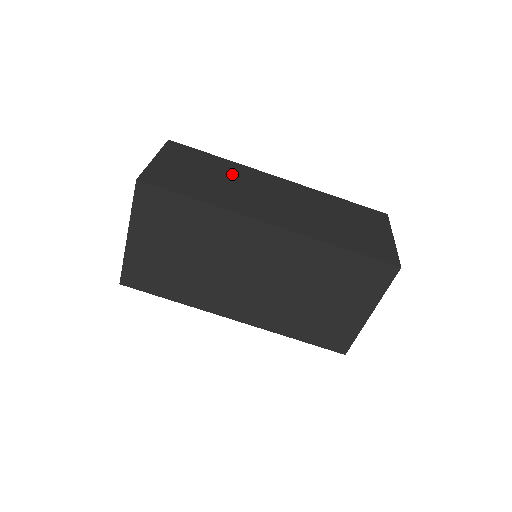
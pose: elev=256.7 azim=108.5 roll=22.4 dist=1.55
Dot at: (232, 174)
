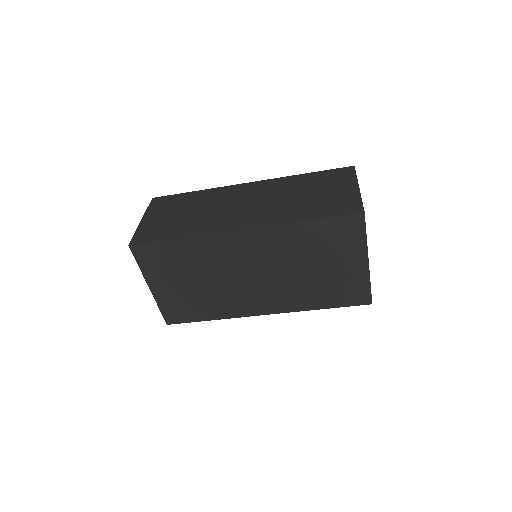
Dot at: (206, 201)
